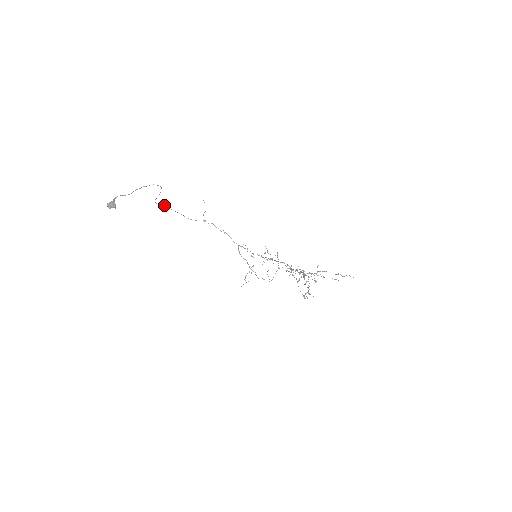
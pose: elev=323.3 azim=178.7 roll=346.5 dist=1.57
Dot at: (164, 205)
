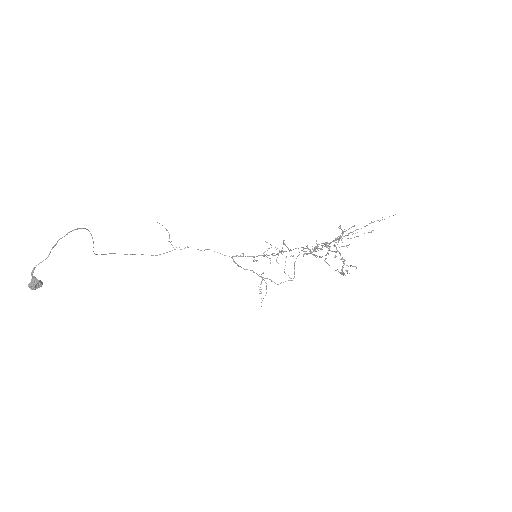
Dot at: (112, 253)
